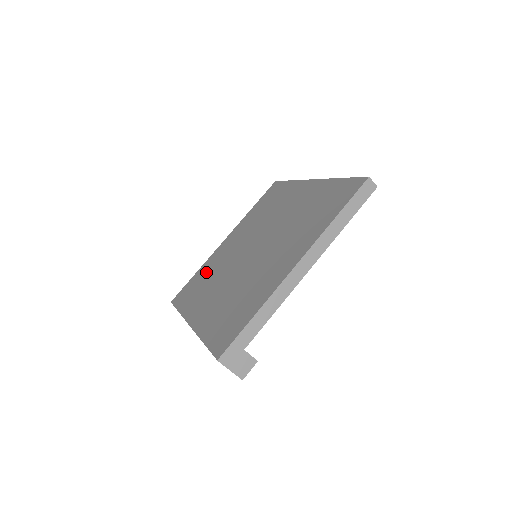
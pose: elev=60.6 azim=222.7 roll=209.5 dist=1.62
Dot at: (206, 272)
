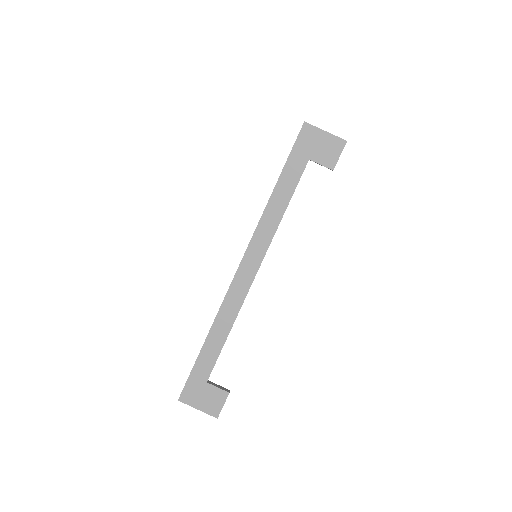
Dot at: occluded
